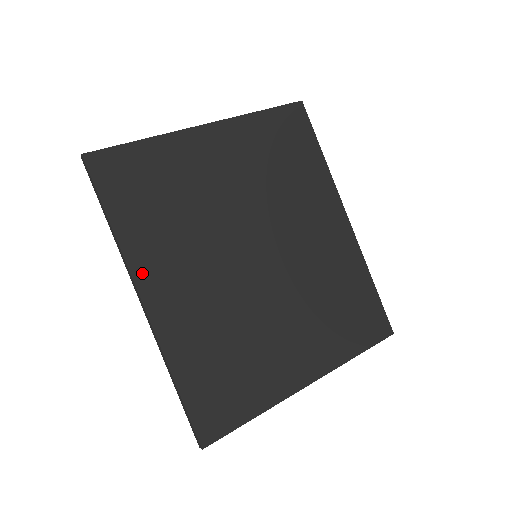
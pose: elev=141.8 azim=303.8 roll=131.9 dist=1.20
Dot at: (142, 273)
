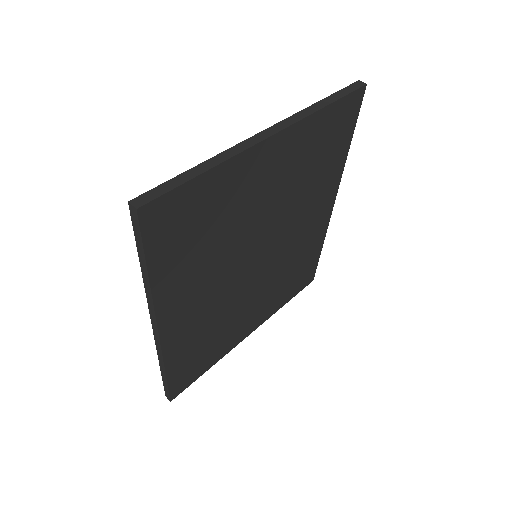
Dot at: (165, 309)
